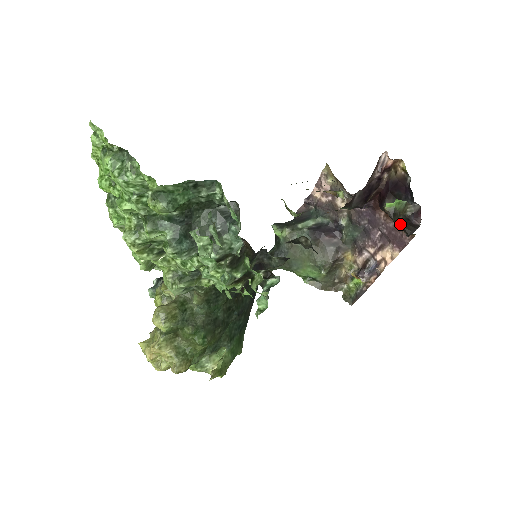
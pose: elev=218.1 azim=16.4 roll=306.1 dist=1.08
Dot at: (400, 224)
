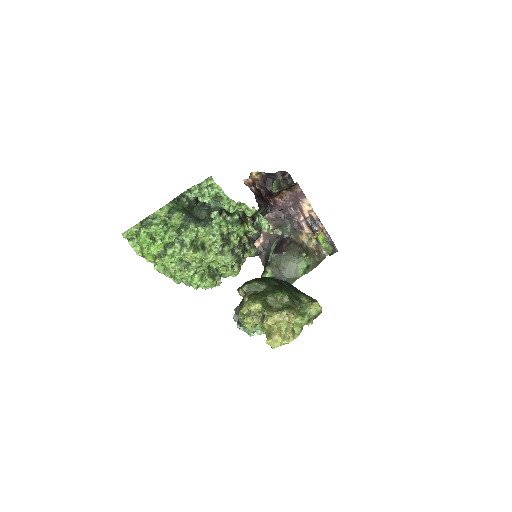
Dot at: (285, 186)
